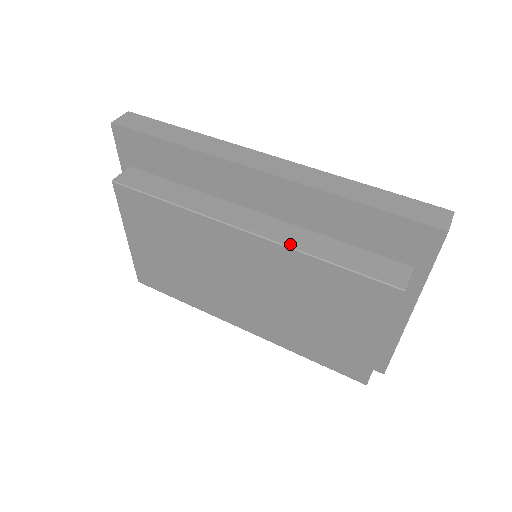
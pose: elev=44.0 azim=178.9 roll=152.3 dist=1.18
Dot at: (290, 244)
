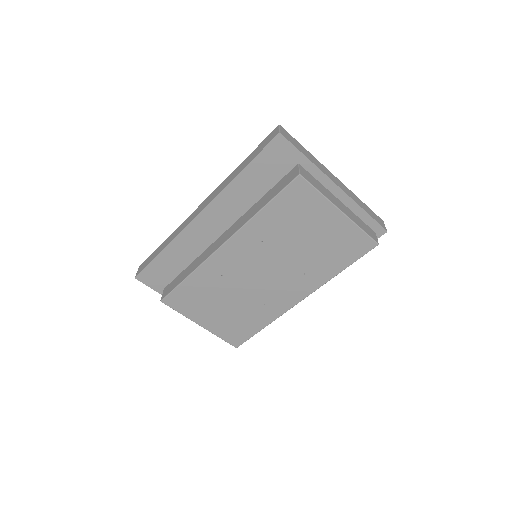
Dot at: (244, 223)
